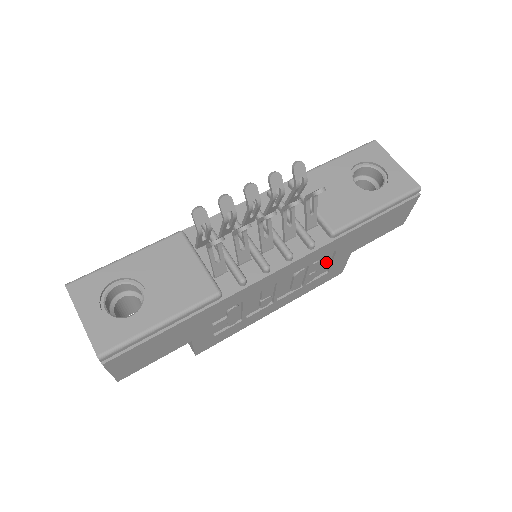
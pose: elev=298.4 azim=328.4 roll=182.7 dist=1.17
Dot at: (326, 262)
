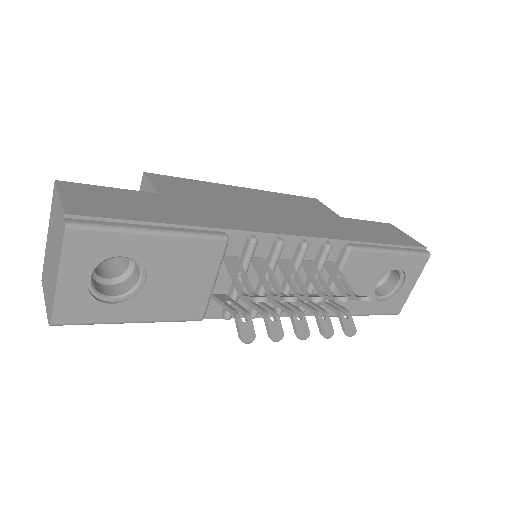
Dot at: occluded
